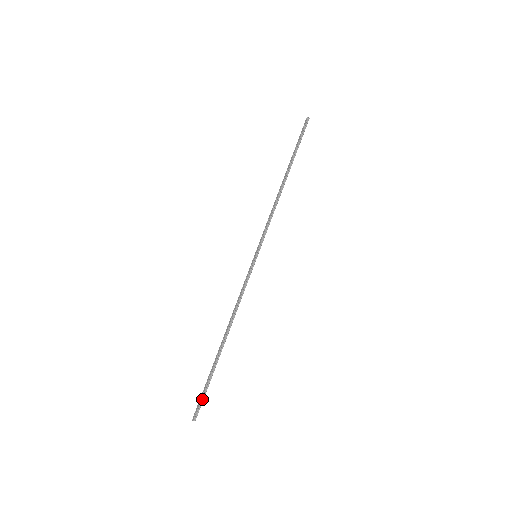
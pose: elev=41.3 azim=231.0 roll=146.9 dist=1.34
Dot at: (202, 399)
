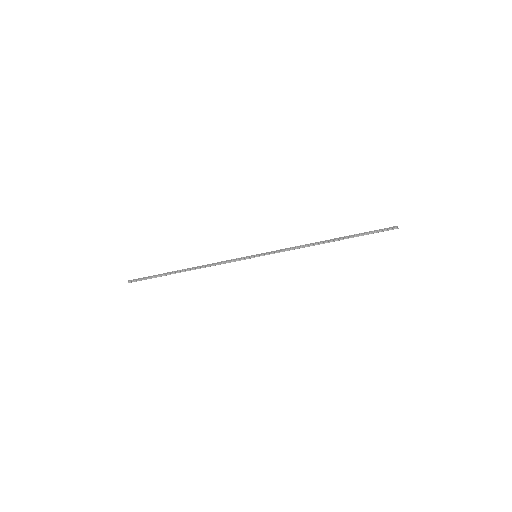
Dot at: (143, 279)
